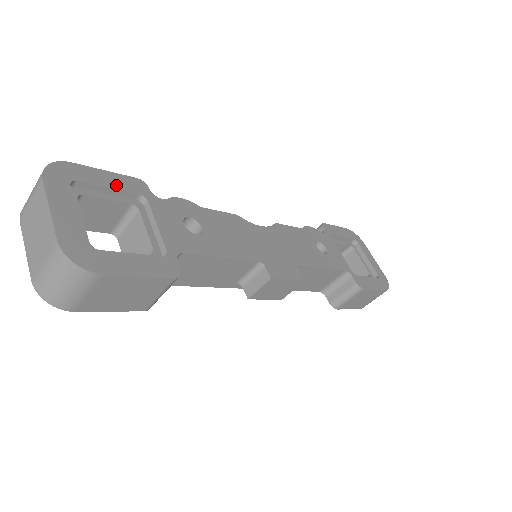
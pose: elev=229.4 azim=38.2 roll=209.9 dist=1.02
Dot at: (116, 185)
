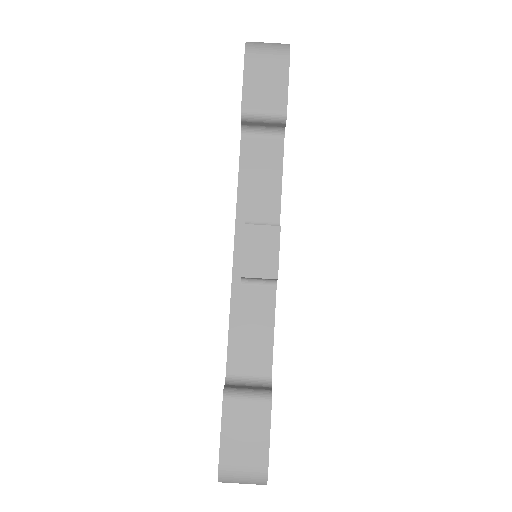
Dot at: occluded
